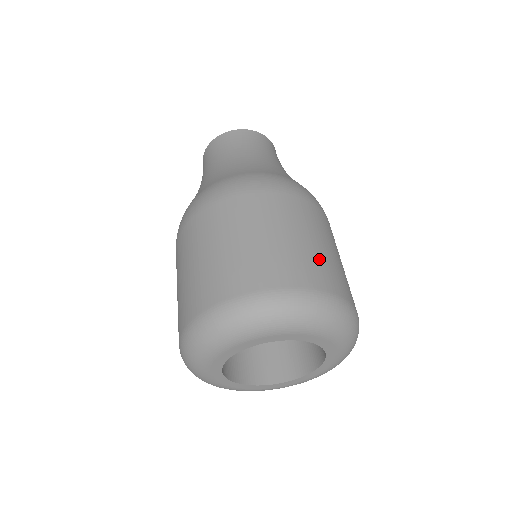
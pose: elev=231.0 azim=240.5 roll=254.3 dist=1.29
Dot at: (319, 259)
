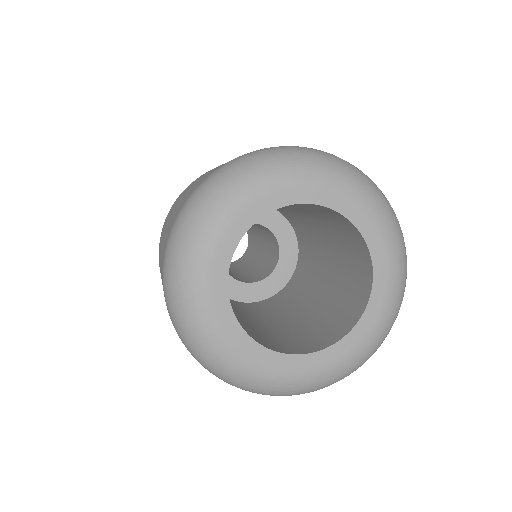
Dot at: occluded
